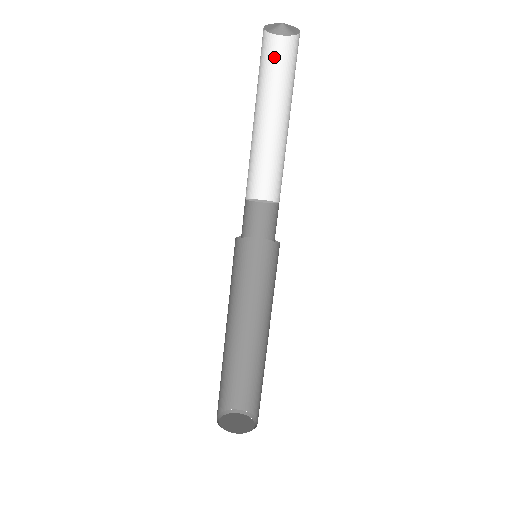
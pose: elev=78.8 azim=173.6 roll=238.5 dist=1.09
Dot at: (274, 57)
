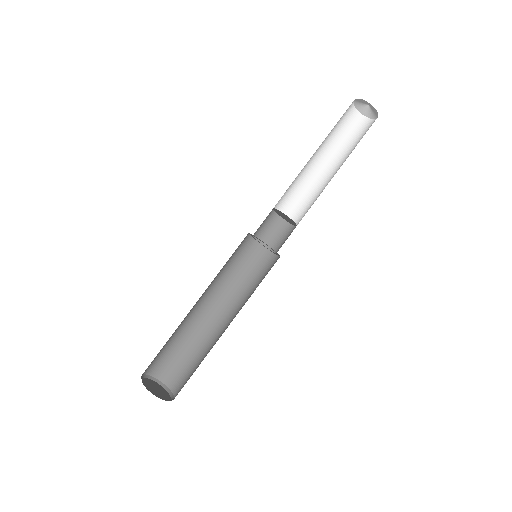
Dot at: (358, 131)
